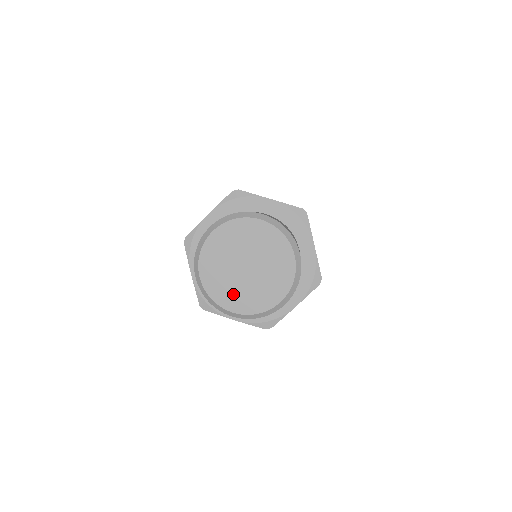
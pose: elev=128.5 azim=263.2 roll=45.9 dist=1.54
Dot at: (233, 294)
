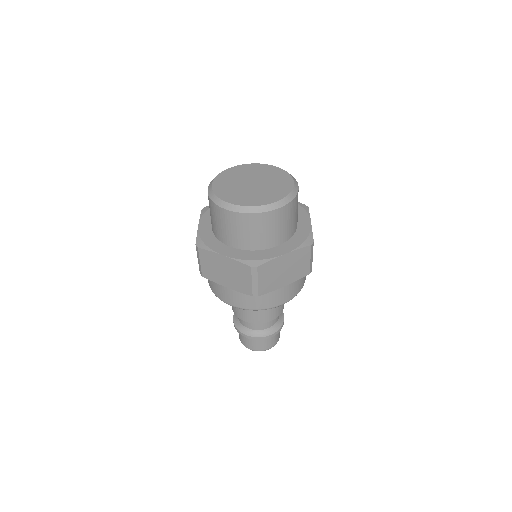
Dot at: (235, 194)
